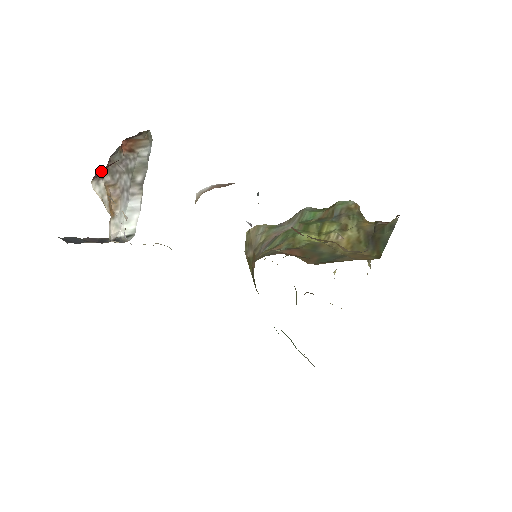
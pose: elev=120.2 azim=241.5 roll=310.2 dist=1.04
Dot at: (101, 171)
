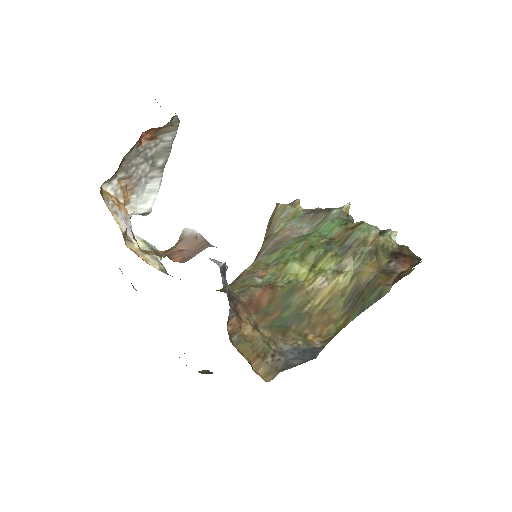
Dot at: occluded
